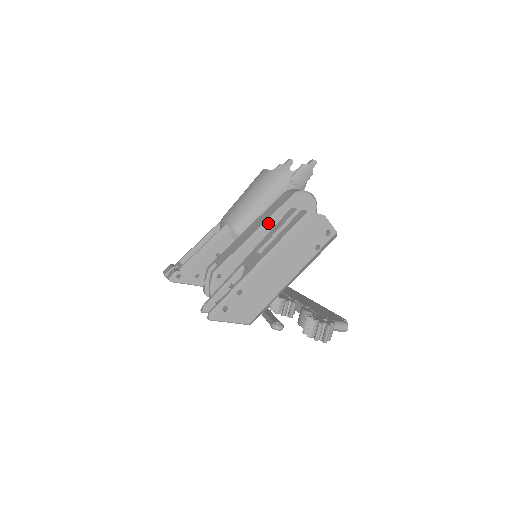
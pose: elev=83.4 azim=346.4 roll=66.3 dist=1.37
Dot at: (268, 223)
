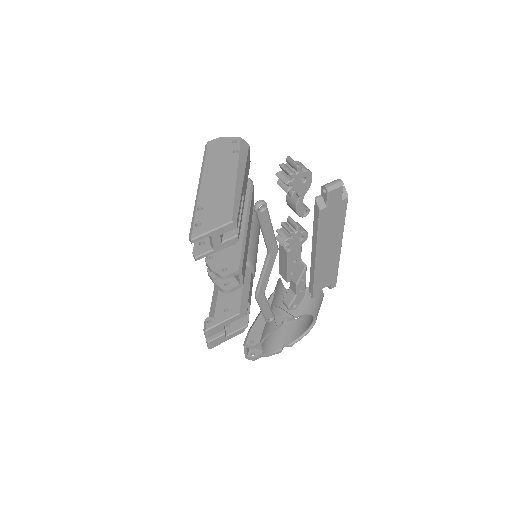
Dot at: occluded
